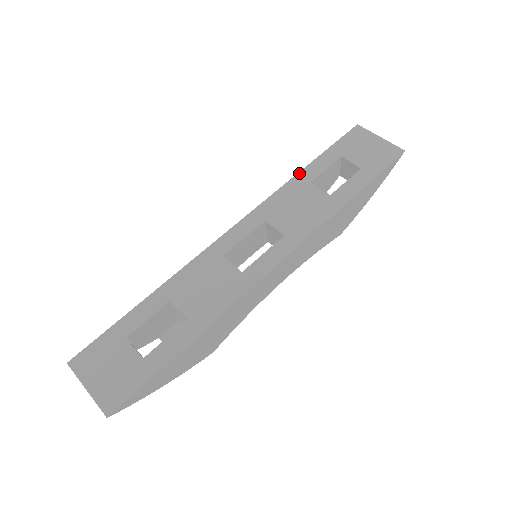
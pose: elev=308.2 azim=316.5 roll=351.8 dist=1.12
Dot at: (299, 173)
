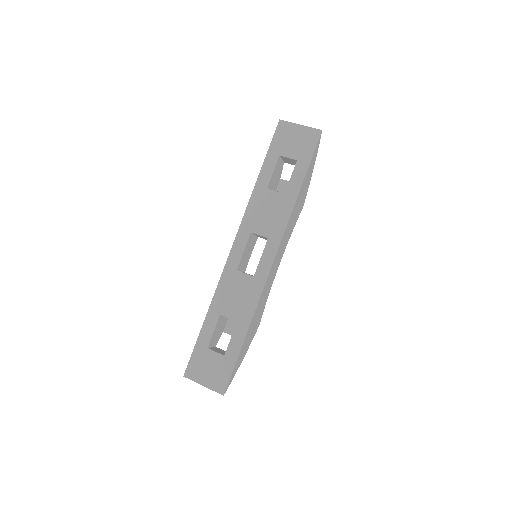
Dot at: (256, 183)
